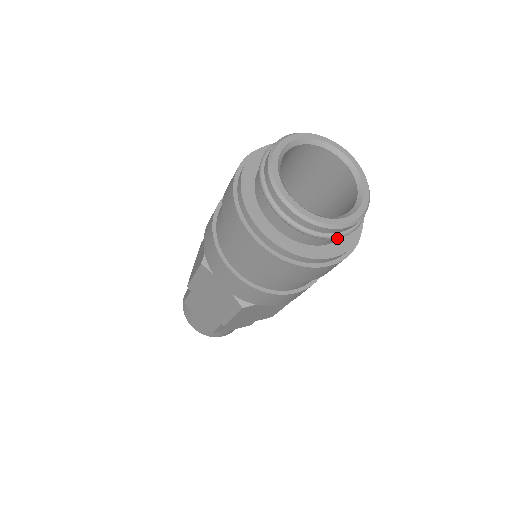
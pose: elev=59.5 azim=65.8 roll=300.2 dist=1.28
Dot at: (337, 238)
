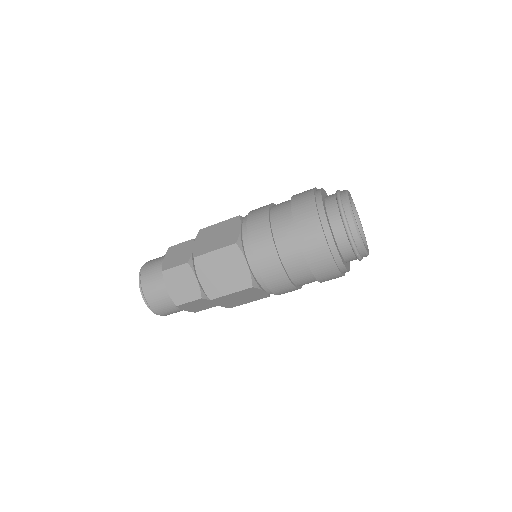
Dot at: (352, 260)
